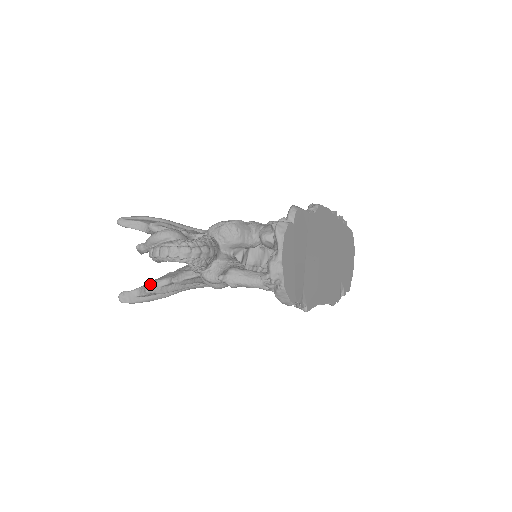
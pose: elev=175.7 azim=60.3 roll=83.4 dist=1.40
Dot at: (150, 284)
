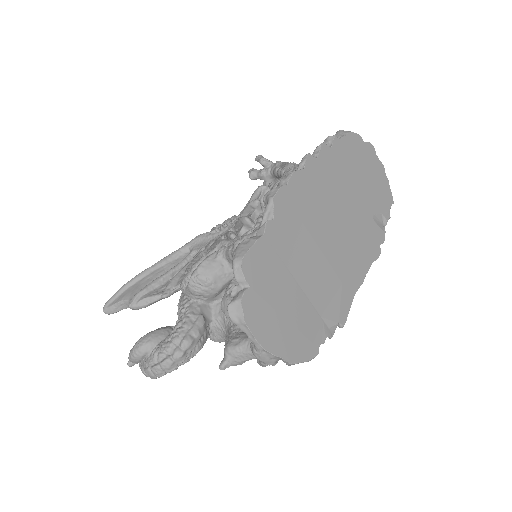
Dot at: occluded
